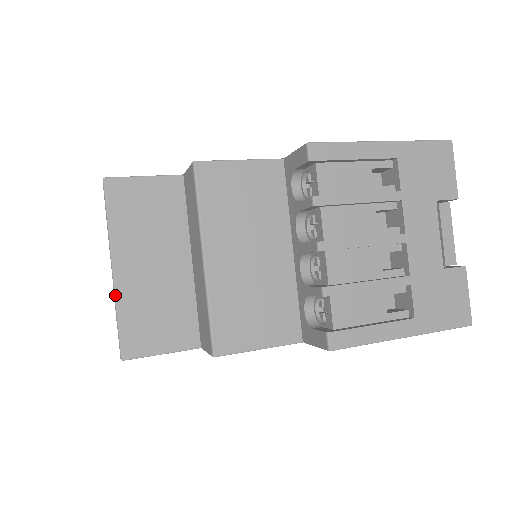
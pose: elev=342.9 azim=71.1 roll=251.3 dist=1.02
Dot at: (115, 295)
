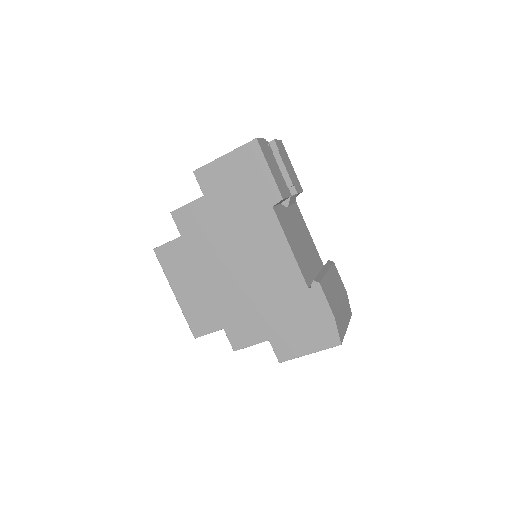
Dot at: occluded
